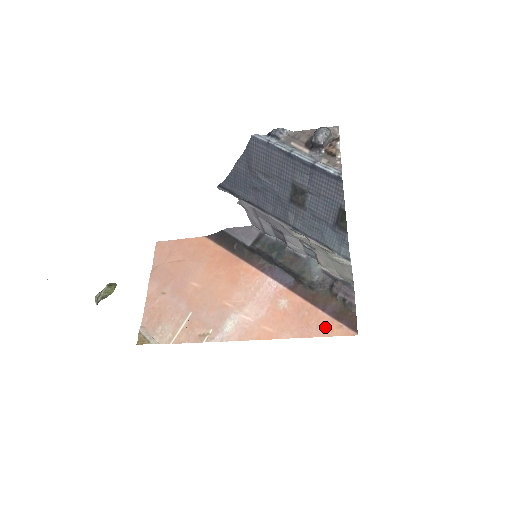
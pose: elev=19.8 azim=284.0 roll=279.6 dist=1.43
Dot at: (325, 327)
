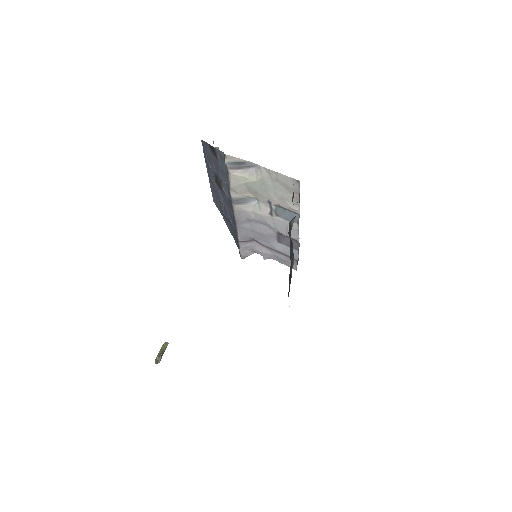
Dot at: occluded
